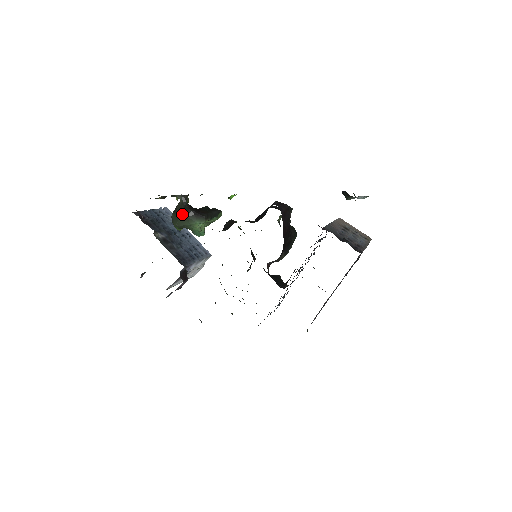
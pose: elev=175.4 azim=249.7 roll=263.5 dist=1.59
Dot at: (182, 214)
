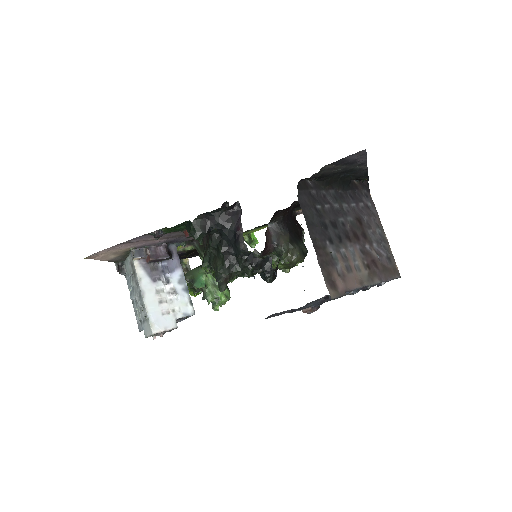
Dot at: occluded
